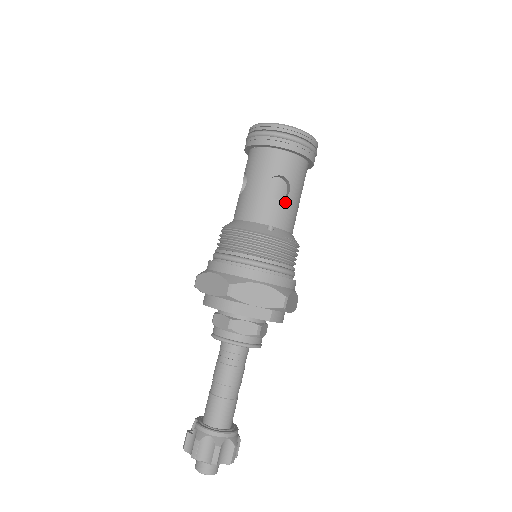
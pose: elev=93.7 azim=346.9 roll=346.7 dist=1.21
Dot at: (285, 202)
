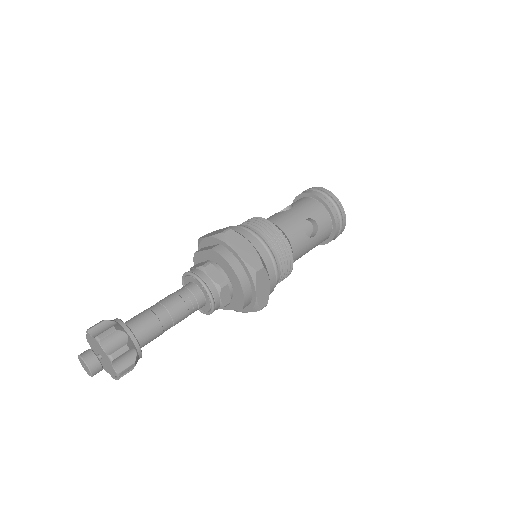
Dot at: (283, 213)
